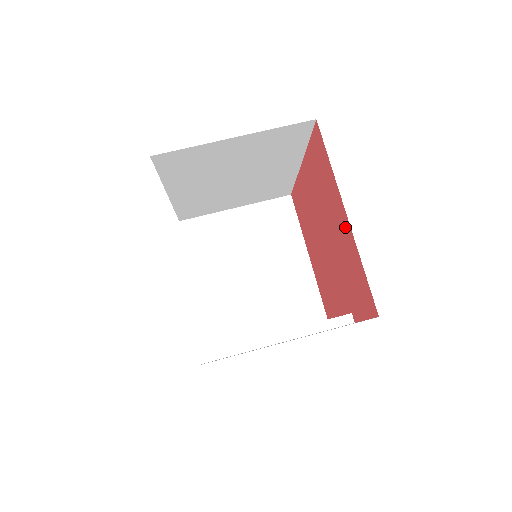
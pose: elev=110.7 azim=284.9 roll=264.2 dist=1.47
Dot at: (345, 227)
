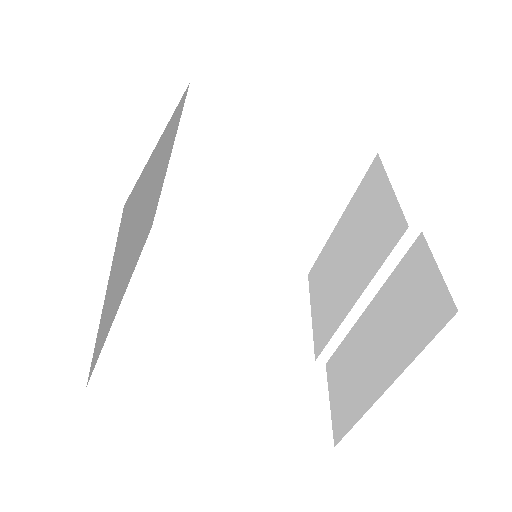
Dot at: occluded
